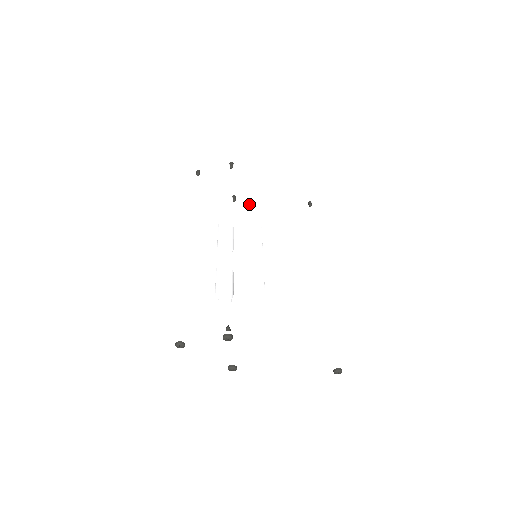
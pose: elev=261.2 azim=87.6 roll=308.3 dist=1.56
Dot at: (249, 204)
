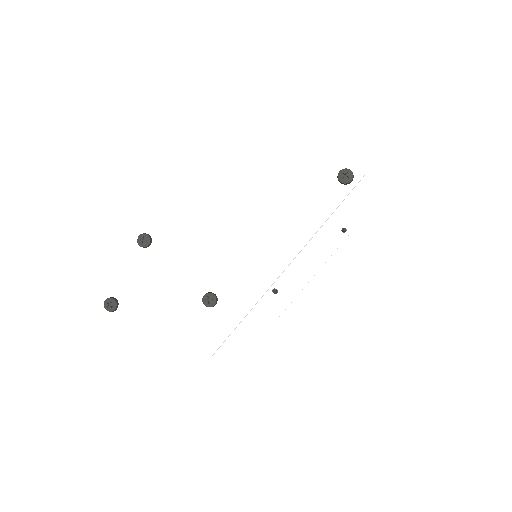
Dot at: (295, 286)
